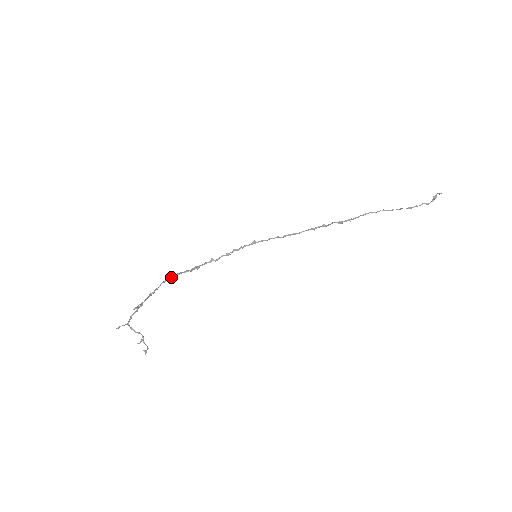
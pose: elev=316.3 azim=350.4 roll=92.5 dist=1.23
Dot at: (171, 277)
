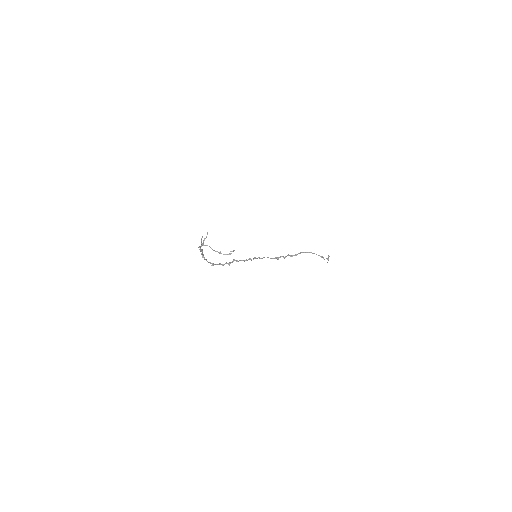
Dot at: (203, 255)
